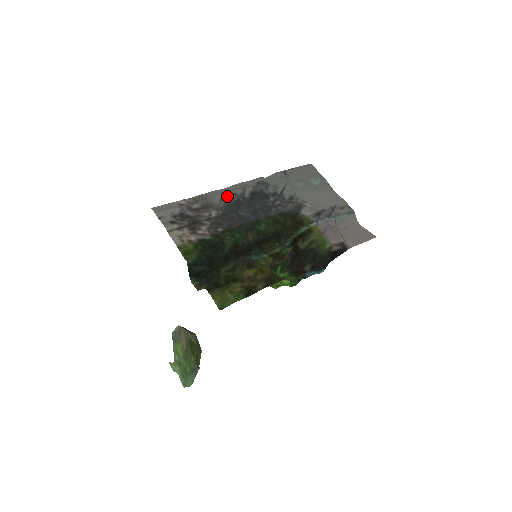
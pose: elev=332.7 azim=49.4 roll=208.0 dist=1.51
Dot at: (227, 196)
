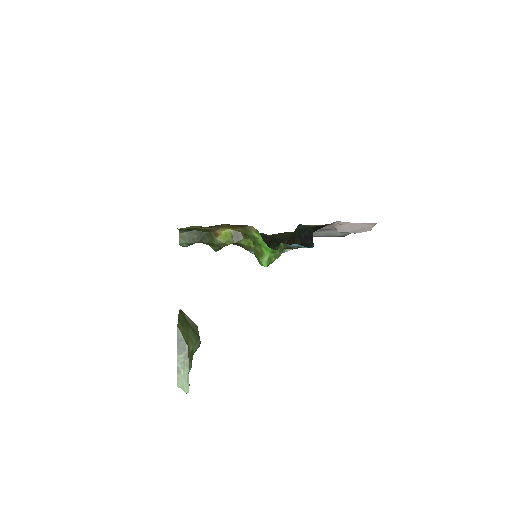
Dot at: occluded
